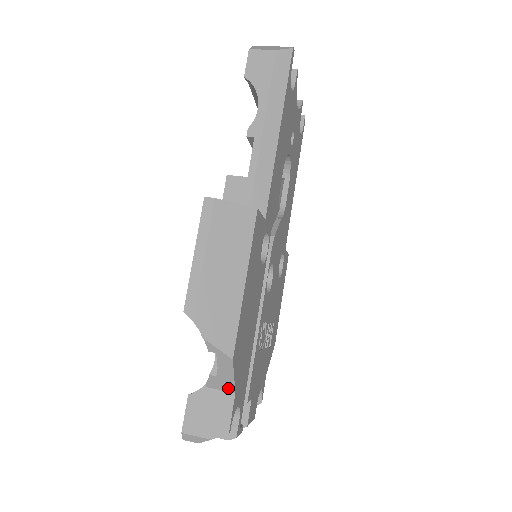
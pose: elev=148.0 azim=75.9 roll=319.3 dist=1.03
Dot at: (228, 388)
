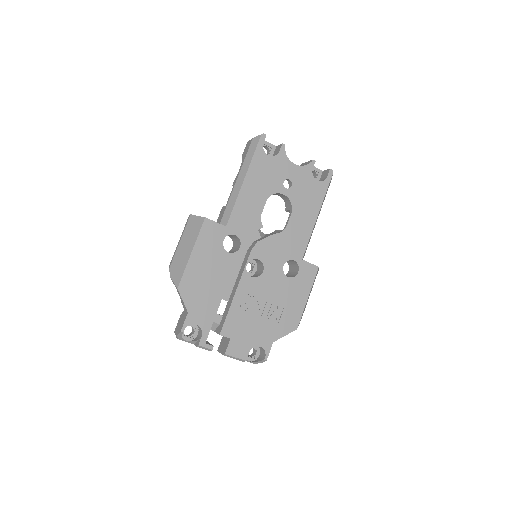
Dot at: (186, 309)
